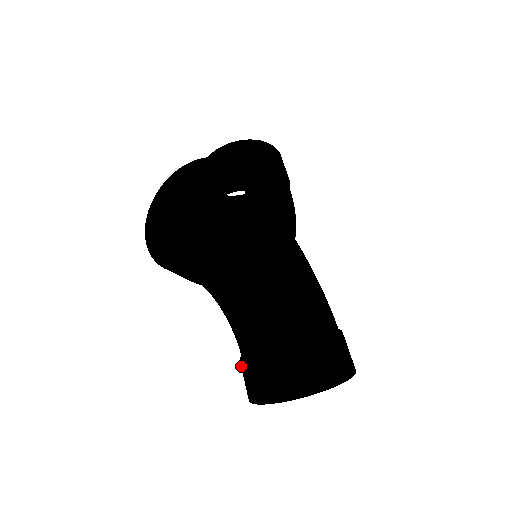
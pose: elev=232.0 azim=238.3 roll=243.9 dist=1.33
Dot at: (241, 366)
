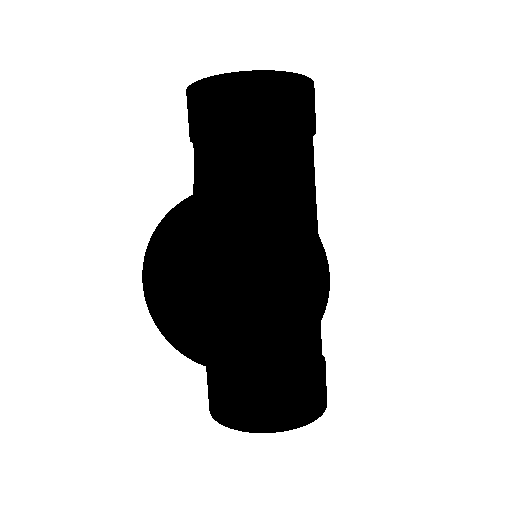
Dot at: (211, 382)
